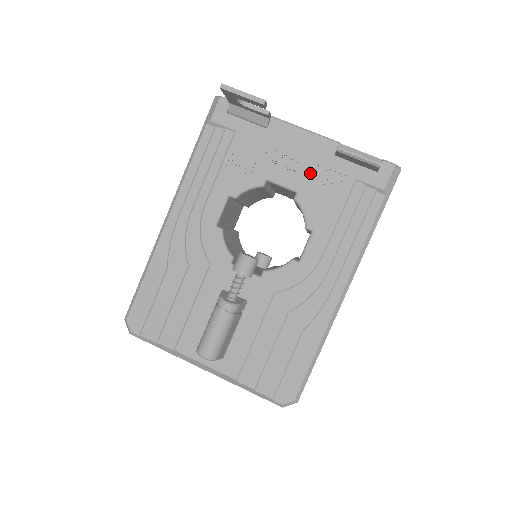
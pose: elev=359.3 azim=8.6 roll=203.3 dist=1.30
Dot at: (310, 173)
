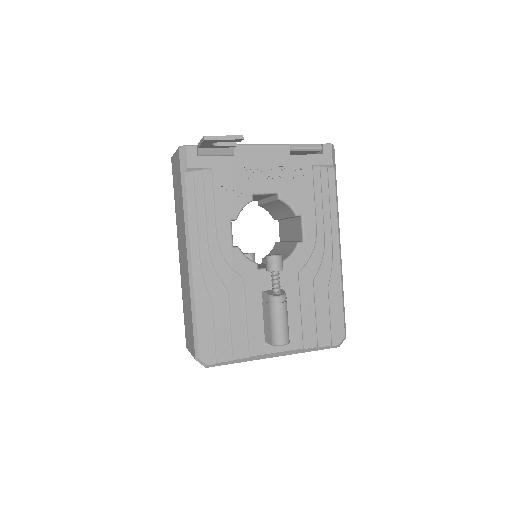
Dot at: (280, 175)
